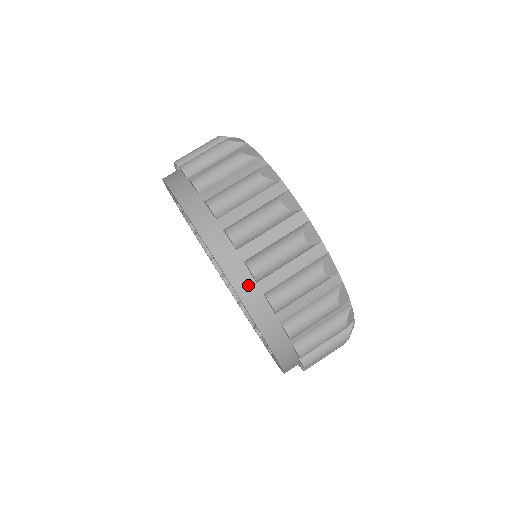
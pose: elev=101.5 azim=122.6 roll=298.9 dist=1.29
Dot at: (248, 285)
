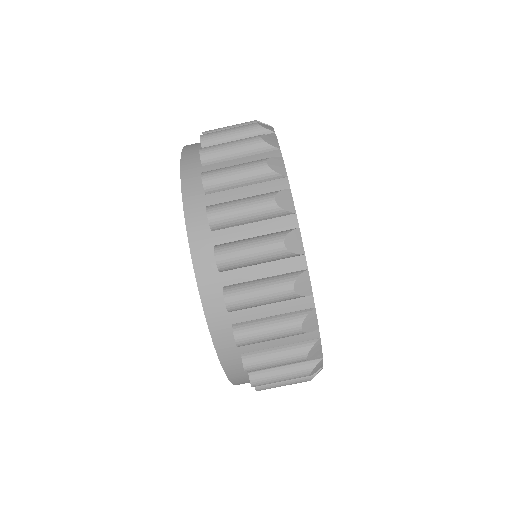
Dot at: (196, 194)
